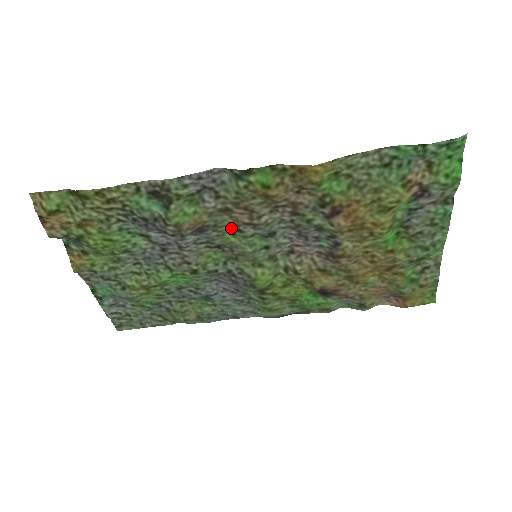
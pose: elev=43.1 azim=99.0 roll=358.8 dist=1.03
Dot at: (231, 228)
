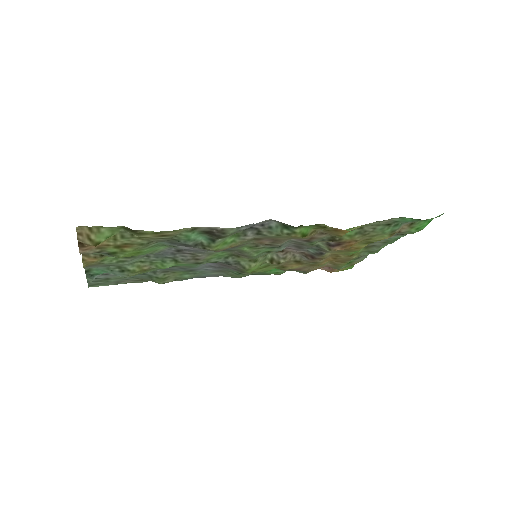
Dot at: (251, 245)
